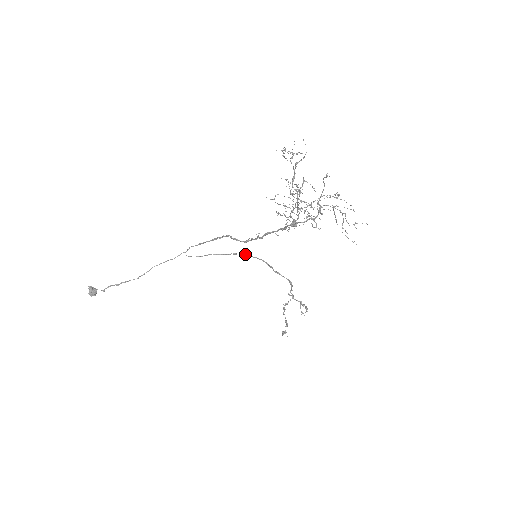
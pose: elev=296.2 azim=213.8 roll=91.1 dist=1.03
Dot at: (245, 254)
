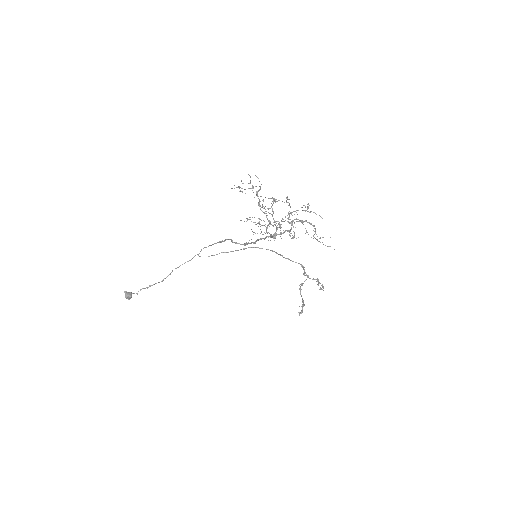
Dot at: (254, 247)
